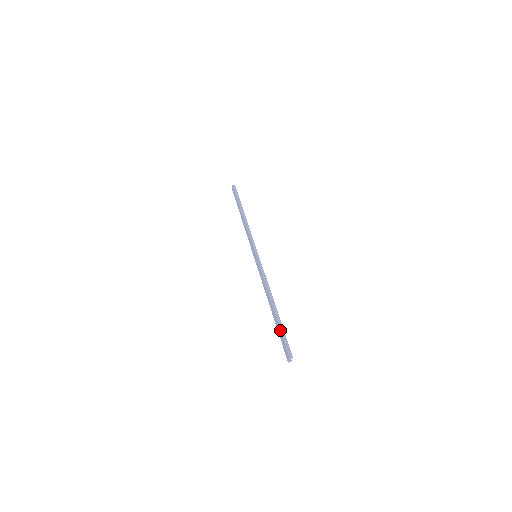
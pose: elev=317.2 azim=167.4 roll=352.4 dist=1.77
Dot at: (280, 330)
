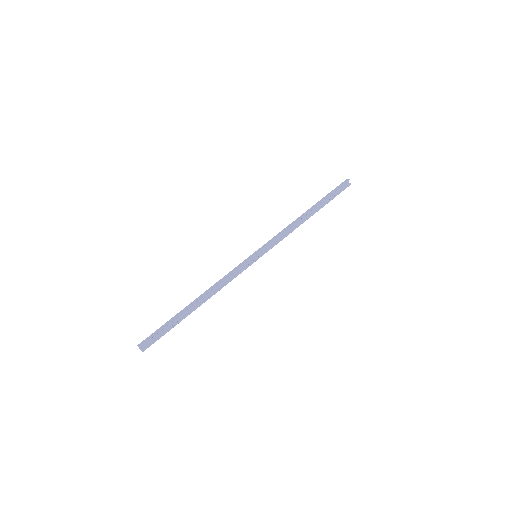
Dot at: (165, 323)
